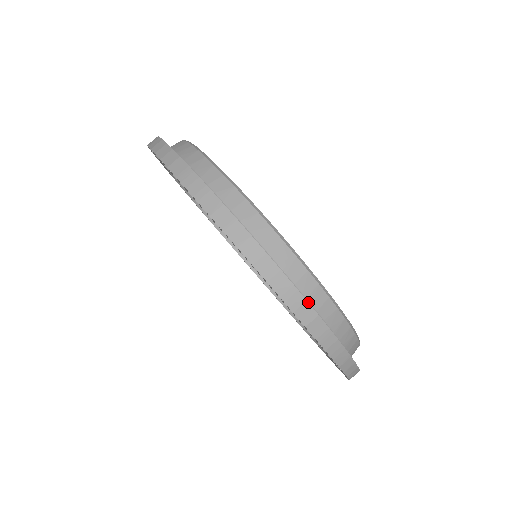
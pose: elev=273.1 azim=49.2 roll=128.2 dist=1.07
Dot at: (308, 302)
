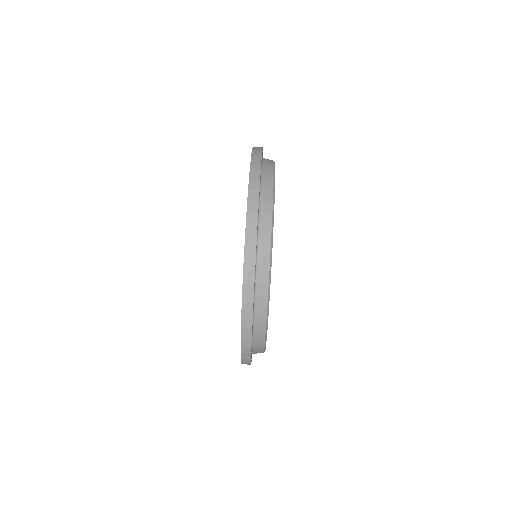
Dot at: (256, 263)
